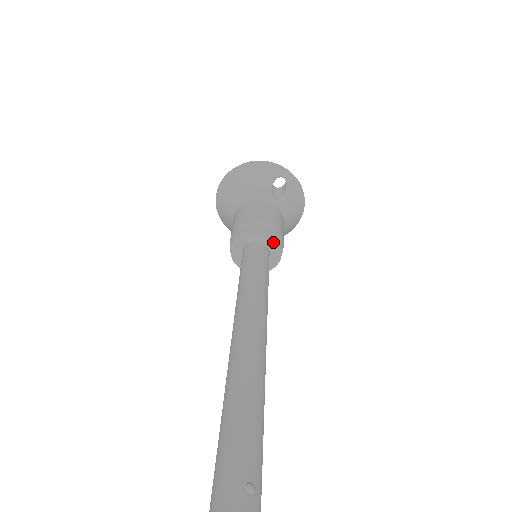
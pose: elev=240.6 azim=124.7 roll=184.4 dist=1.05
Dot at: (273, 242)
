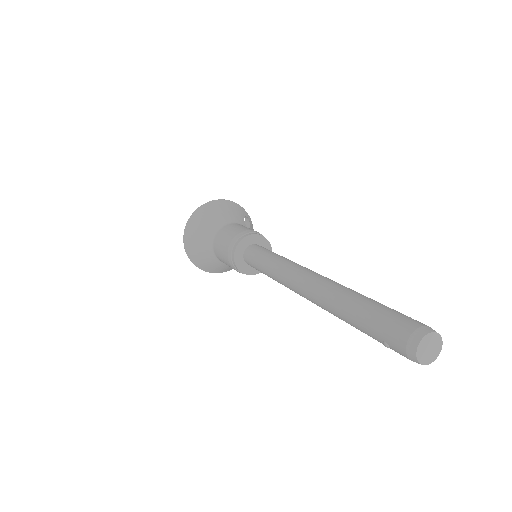
Dot at: (268, 248)
